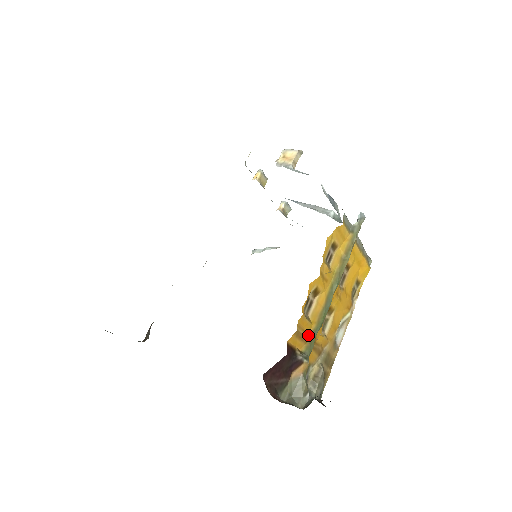
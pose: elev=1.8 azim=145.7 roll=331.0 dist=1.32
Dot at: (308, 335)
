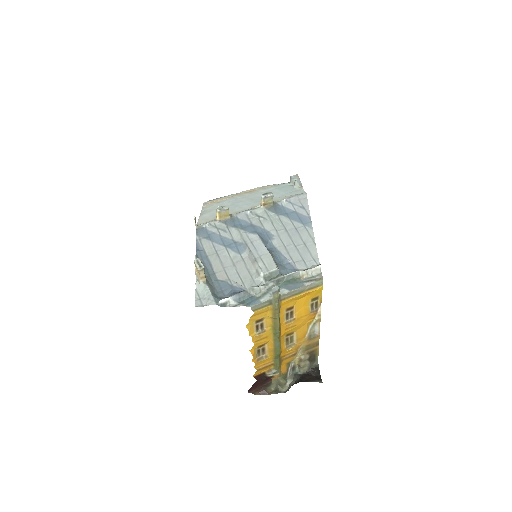
Dot at: (271, 362)
